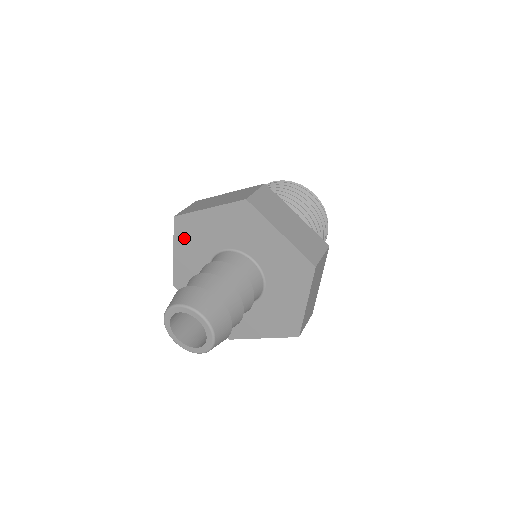
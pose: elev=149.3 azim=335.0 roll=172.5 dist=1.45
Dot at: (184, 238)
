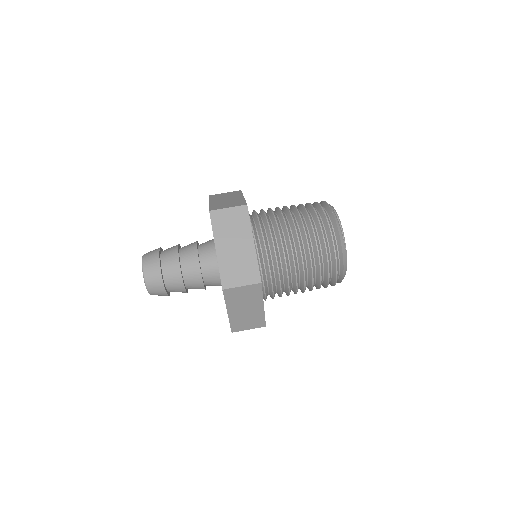
Dot at: occluded
